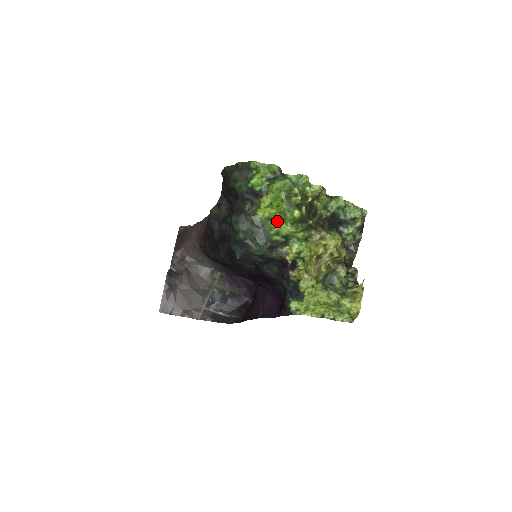
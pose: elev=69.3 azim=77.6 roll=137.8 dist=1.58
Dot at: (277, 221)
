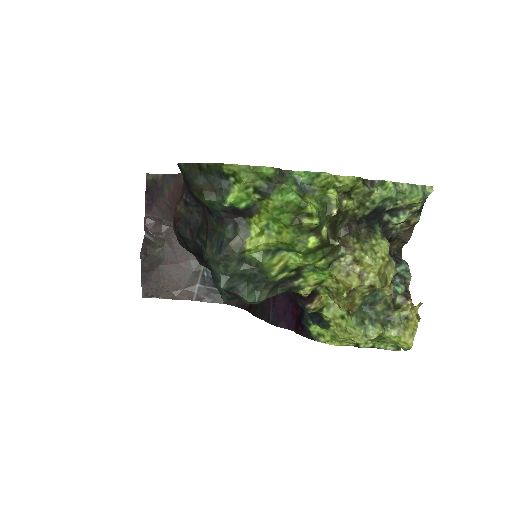
Dot at: (280, 251)
